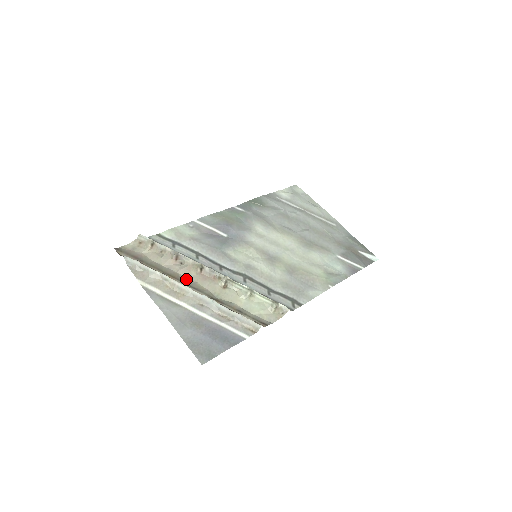
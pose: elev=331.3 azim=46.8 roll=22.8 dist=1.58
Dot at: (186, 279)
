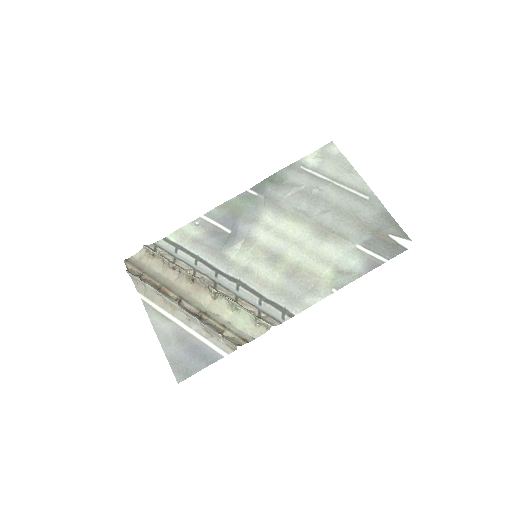
Dot at: (181, 290)
